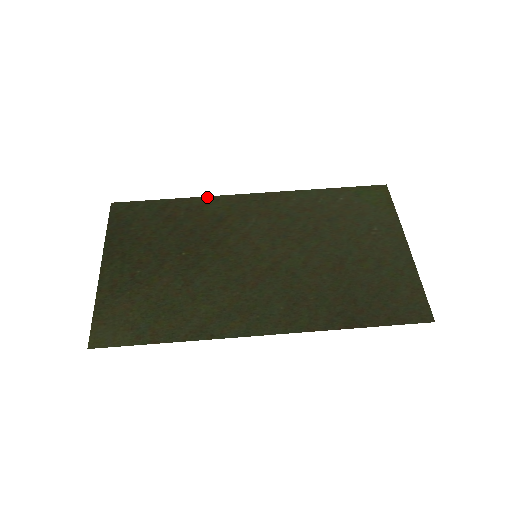
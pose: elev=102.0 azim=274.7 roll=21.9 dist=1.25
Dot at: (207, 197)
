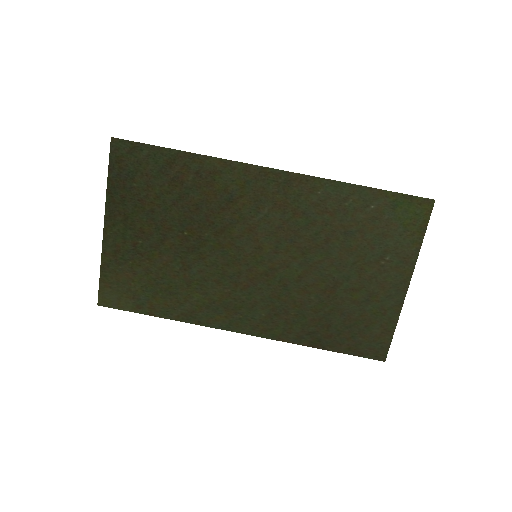
Dot at: (222, 160)
